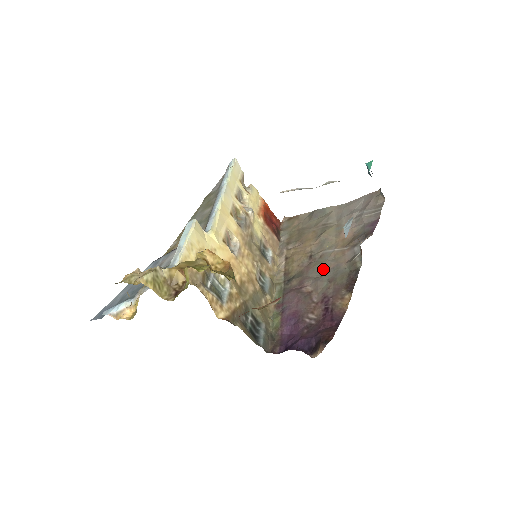
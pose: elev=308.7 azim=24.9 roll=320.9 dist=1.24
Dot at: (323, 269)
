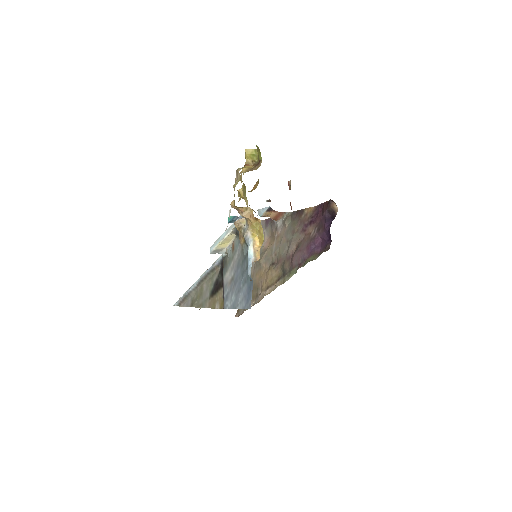
Dot at: (284, 245)
